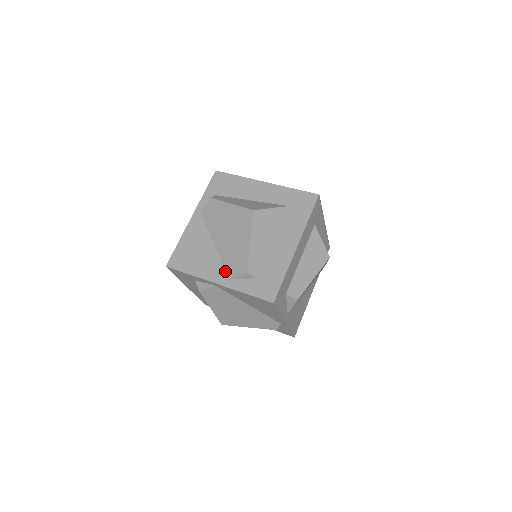
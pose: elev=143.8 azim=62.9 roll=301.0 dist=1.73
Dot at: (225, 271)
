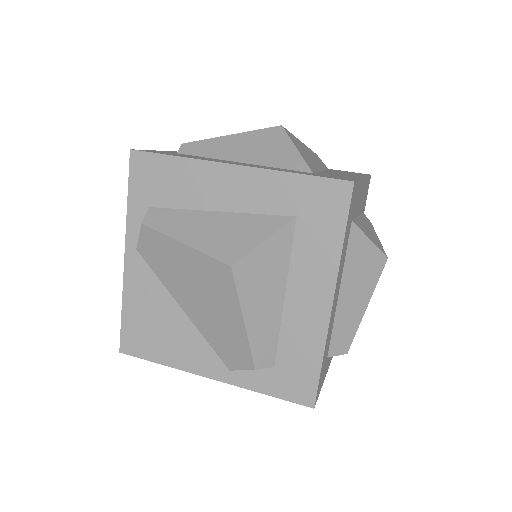
Dot at: (216, 357)
